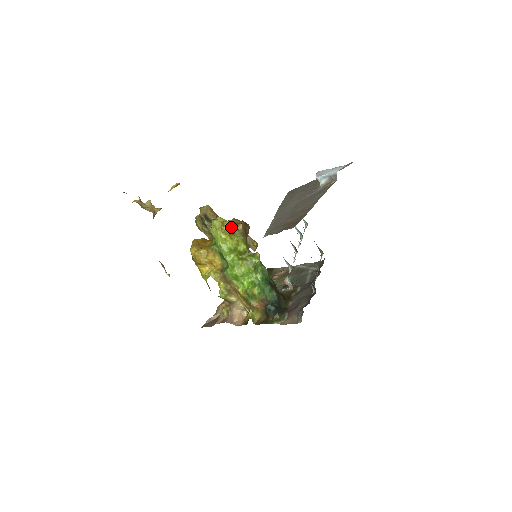
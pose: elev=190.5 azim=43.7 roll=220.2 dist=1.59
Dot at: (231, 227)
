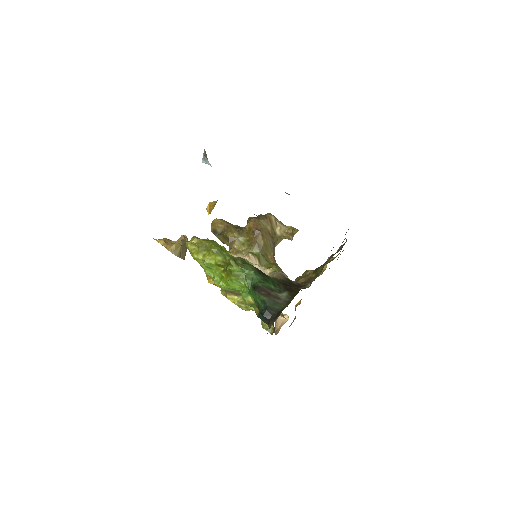
Dot at: (199, 244)
